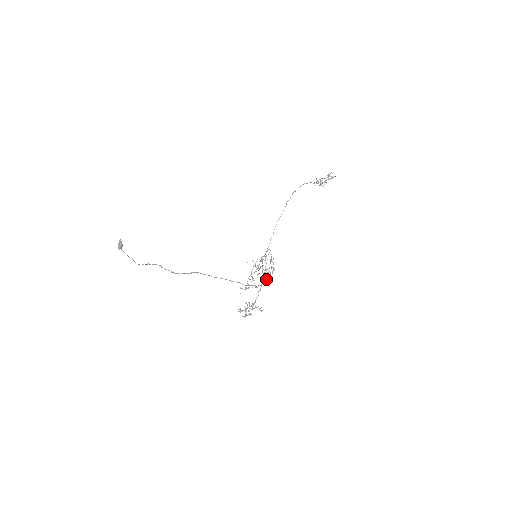
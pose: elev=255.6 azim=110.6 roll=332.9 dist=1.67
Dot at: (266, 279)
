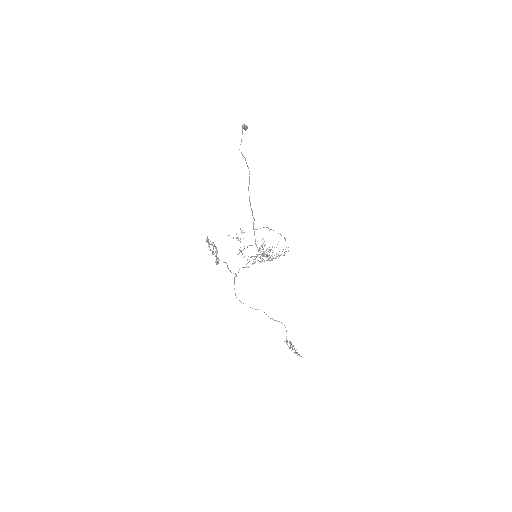
Dot at: occluded
